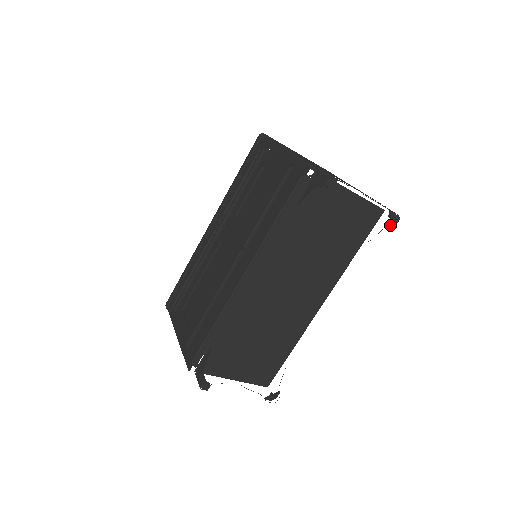
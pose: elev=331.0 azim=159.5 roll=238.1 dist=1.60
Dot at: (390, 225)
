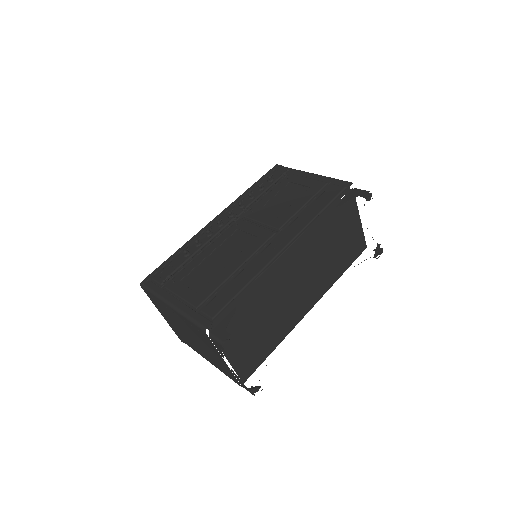
Dot at: (374, 256)
